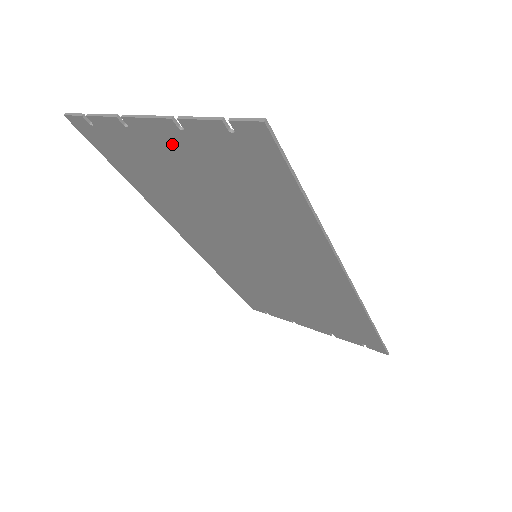
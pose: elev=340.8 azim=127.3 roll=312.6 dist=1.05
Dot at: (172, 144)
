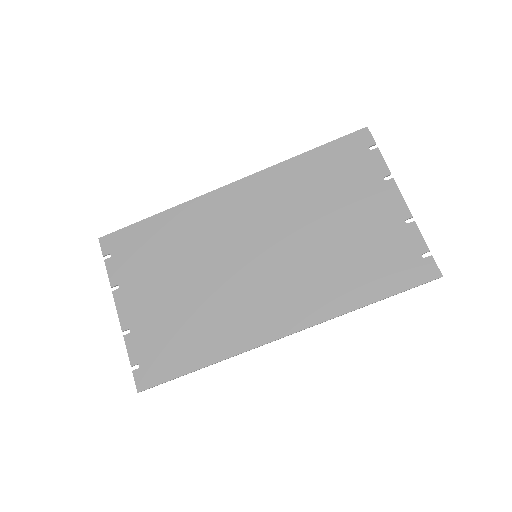
Dot at: (137, 310)
